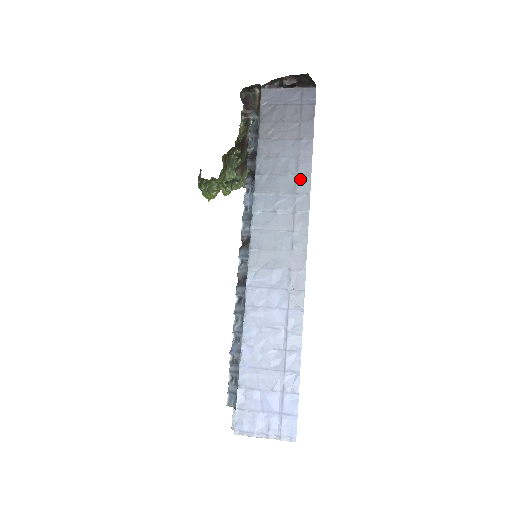
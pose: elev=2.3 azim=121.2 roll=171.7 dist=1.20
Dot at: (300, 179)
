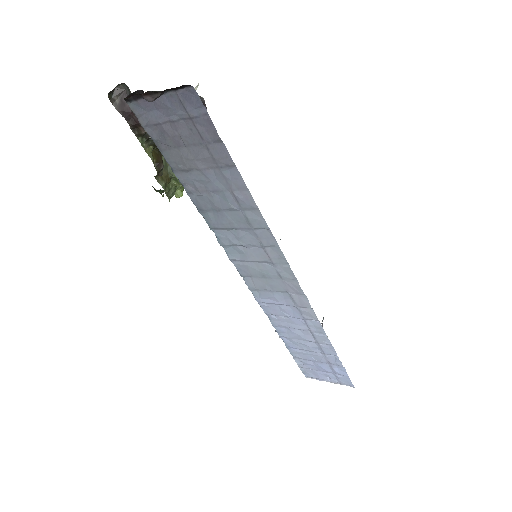
Dot at: (249, 214)
